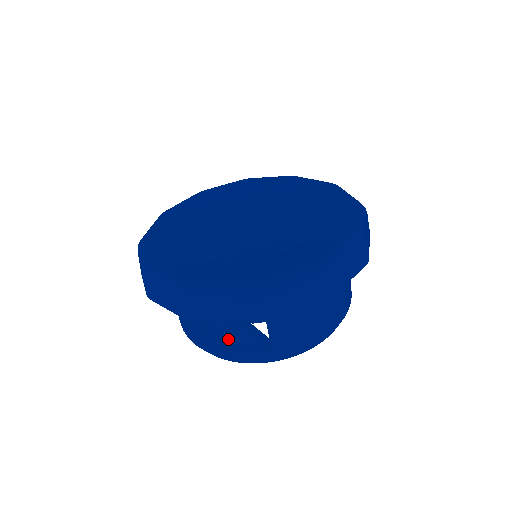
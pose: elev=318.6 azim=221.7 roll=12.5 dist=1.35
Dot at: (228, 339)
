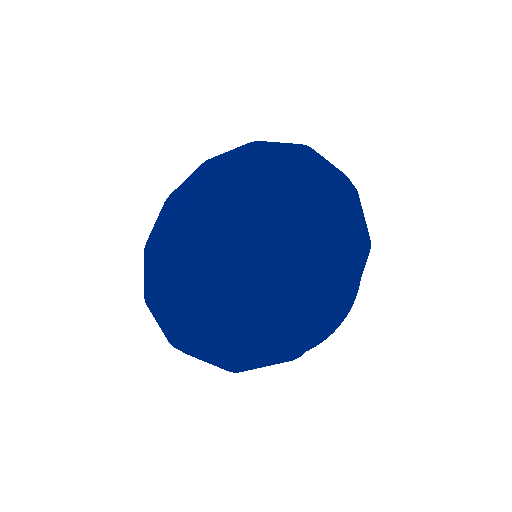
Dot at: occluded
